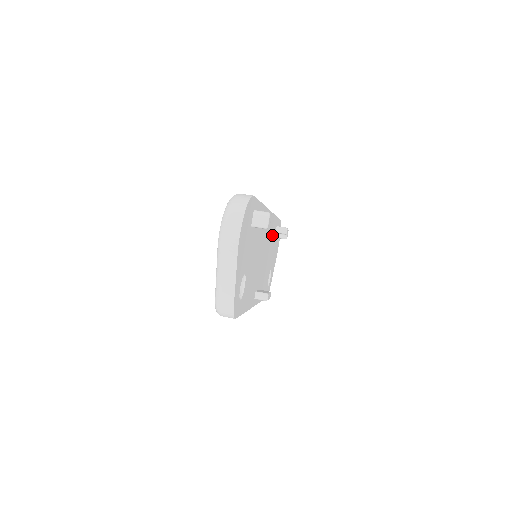
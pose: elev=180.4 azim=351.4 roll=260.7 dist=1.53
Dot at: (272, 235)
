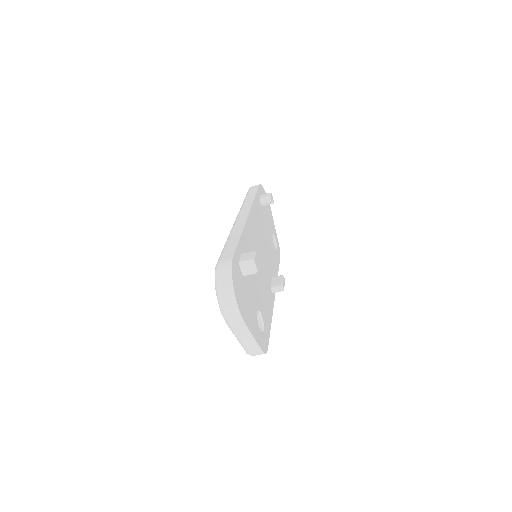
Dot at: (260, 216)
